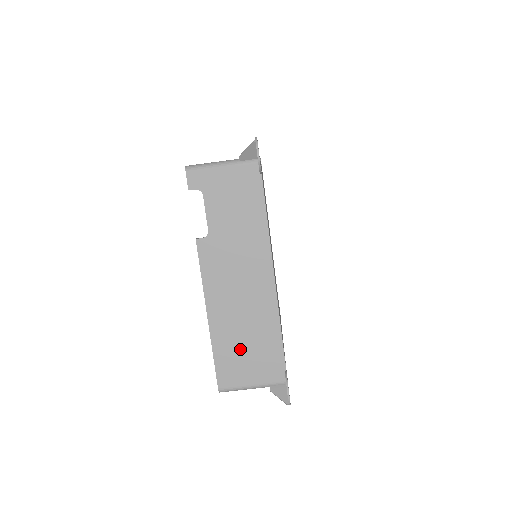
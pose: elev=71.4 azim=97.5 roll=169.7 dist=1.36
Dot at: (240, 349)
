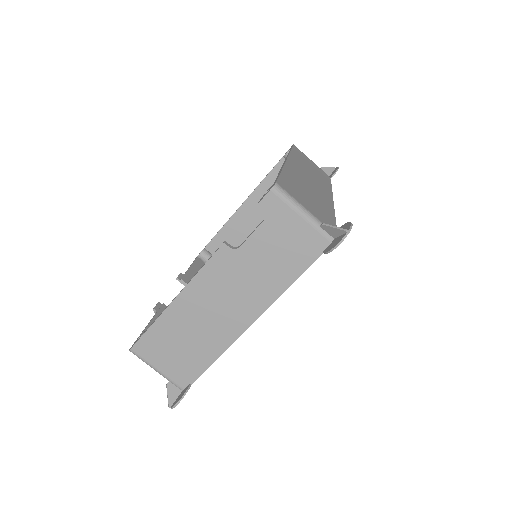
Dot at: (174, 342)
